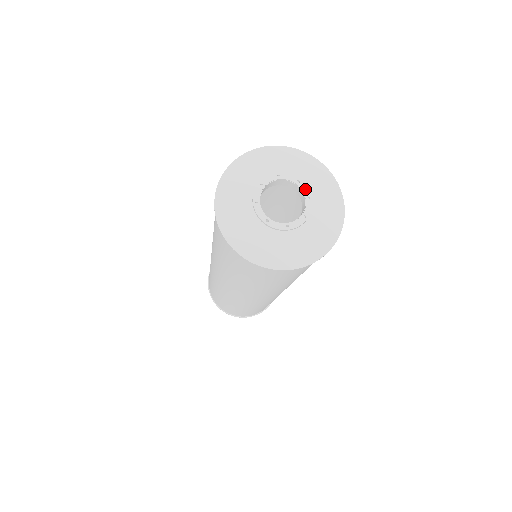
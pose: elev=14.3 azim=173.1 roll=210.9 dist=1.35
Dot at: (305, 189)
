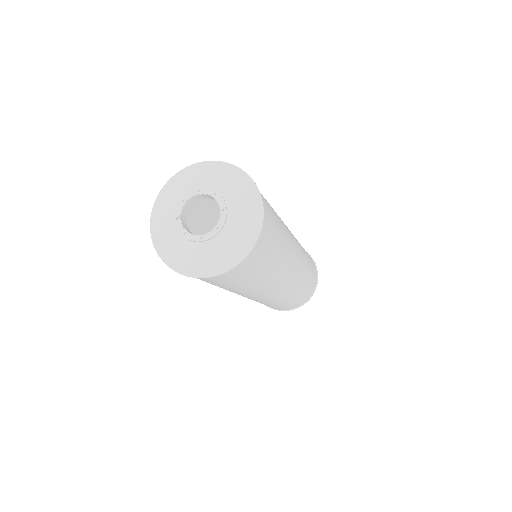
Dot at: (207, 191)
